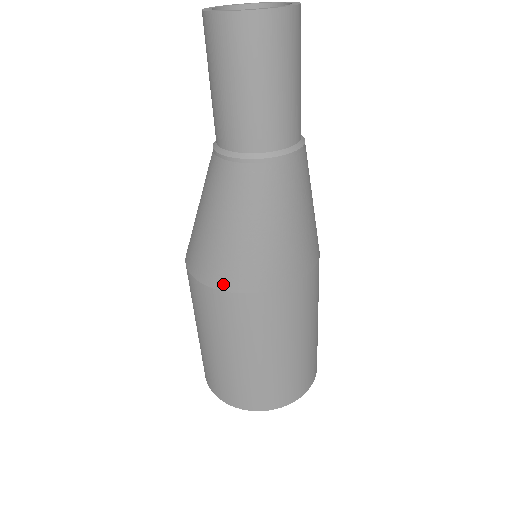
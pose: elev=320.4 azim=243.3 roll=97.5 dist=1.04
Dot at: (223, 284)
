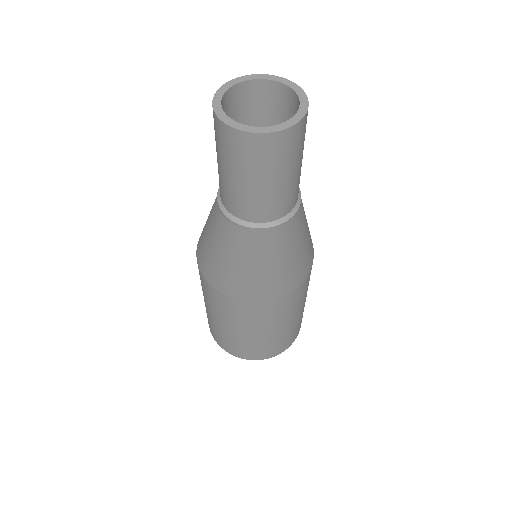
Dot at: (213, 283)
